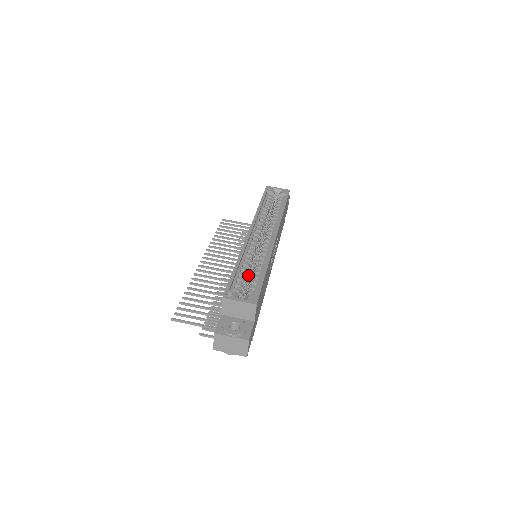
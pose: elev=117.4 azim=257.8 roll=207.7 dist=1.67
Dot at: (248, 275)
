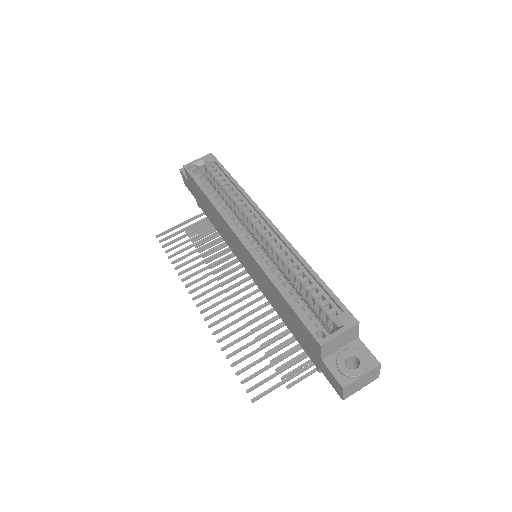
Dot at: occluded
